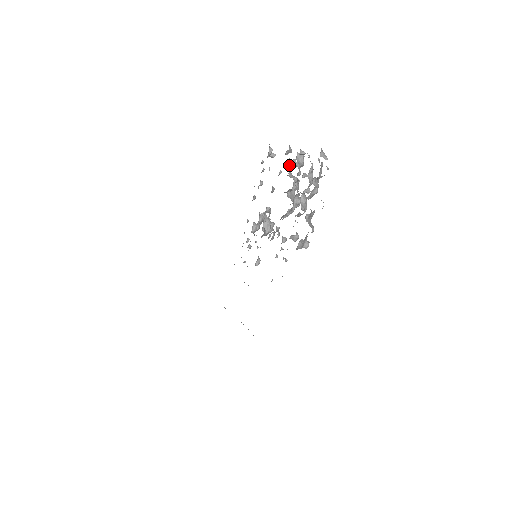
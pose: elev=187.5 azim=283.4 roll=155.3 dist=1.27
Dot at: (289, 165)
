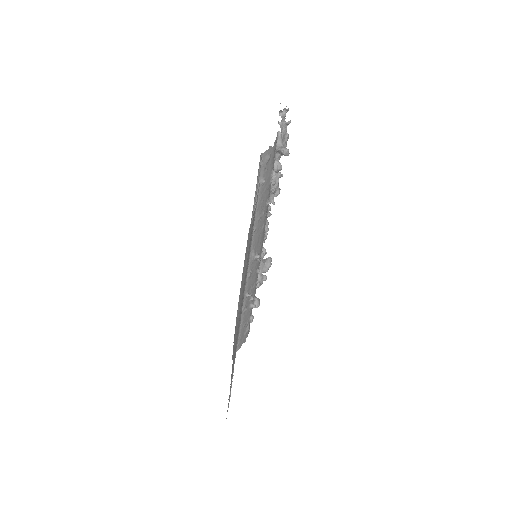
Dot at: occluded
